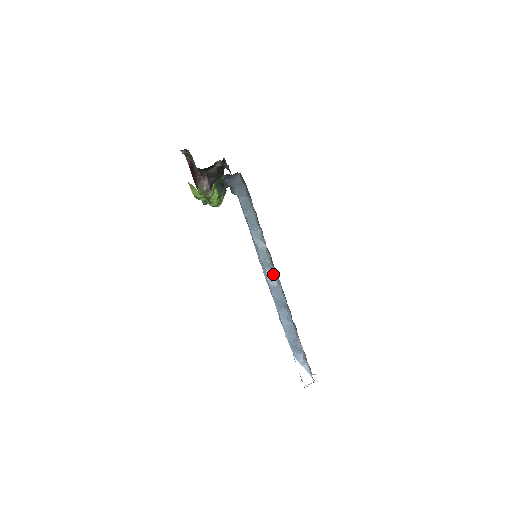
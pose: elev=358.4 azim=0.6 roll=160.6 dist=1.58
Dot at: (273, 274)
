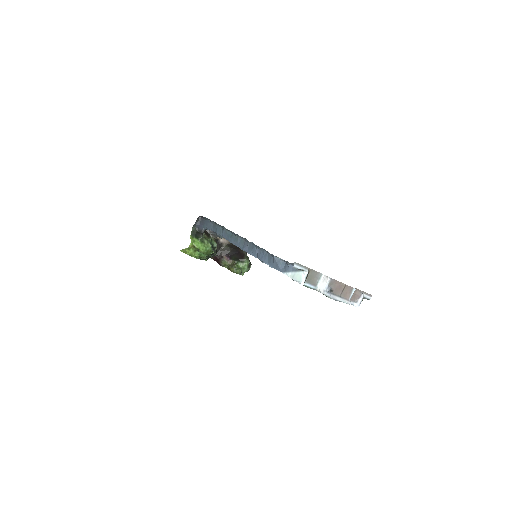
Dot at: (243, 241)
